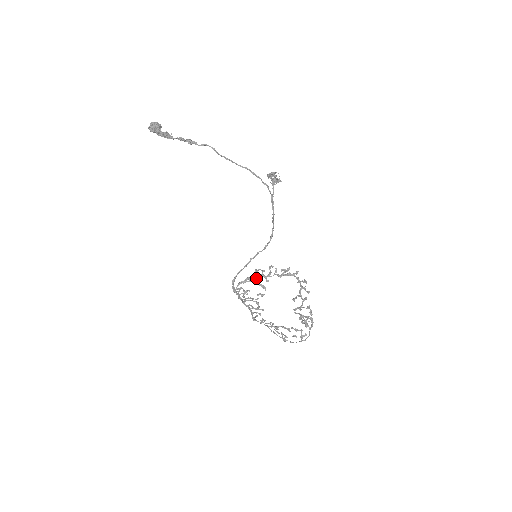
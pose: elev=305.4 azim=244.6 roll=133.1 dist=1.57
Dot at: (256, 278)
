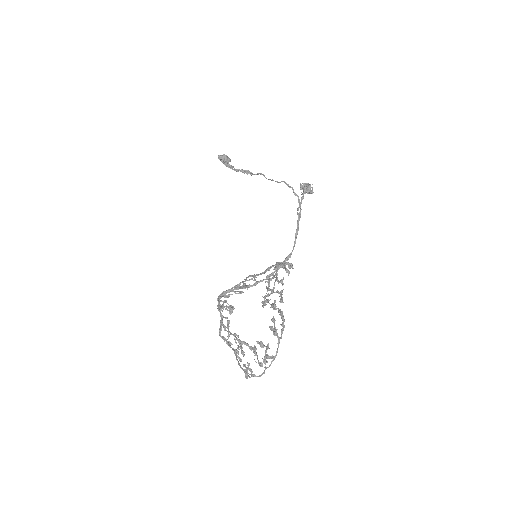
Dot at: (245, 279)
